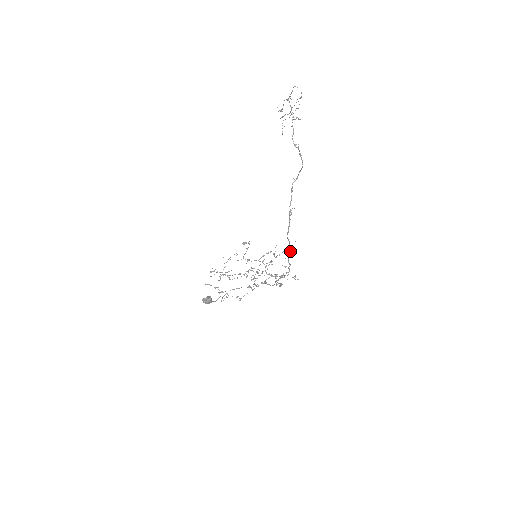
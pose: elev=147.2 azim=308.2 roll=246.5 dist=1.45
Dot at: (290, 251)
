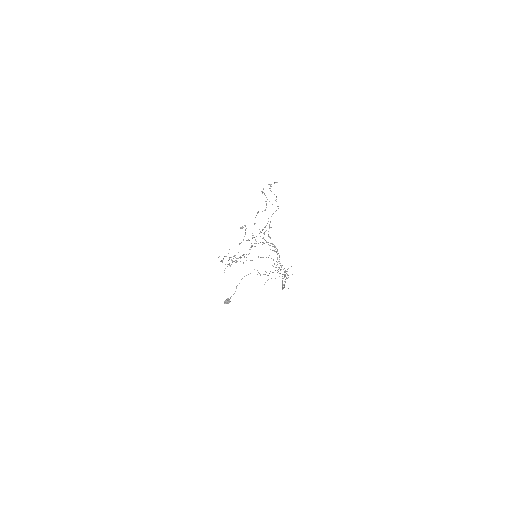
Dot at: occluded
